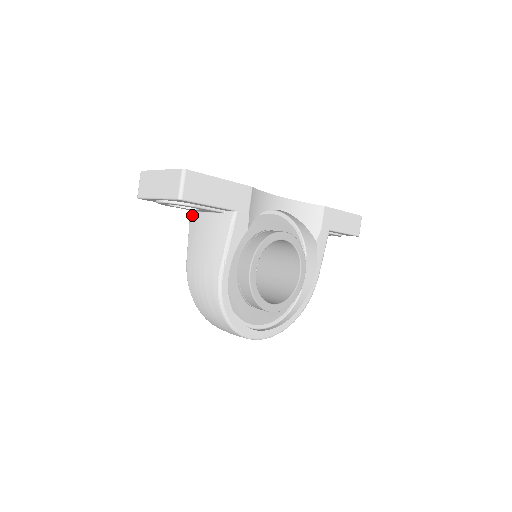
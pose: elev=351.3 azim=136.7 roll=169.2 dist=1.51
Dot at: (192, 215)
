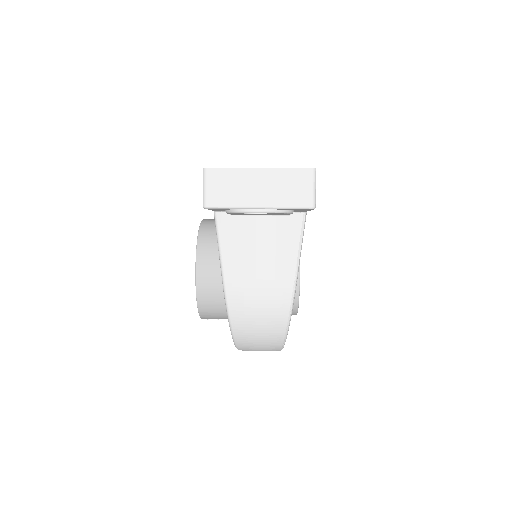
Dot at: (223, 220)
